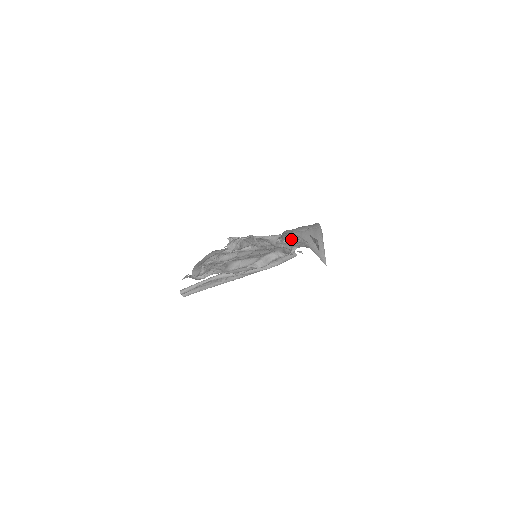
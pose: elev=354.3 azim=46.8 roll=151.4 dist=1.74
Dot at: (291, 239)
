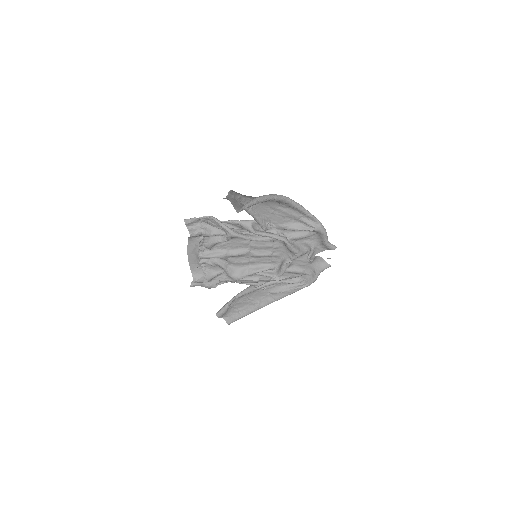
Dot at: (288, 232)
